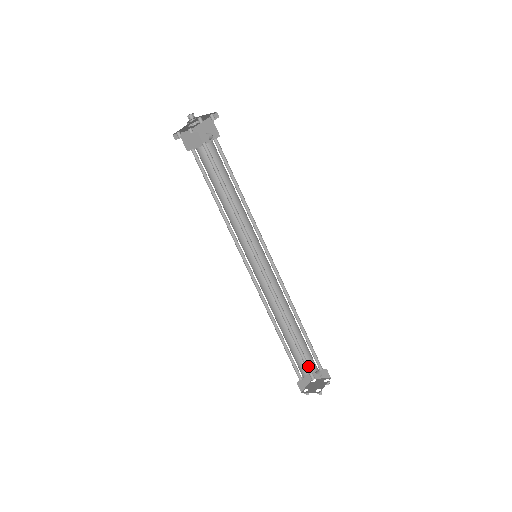
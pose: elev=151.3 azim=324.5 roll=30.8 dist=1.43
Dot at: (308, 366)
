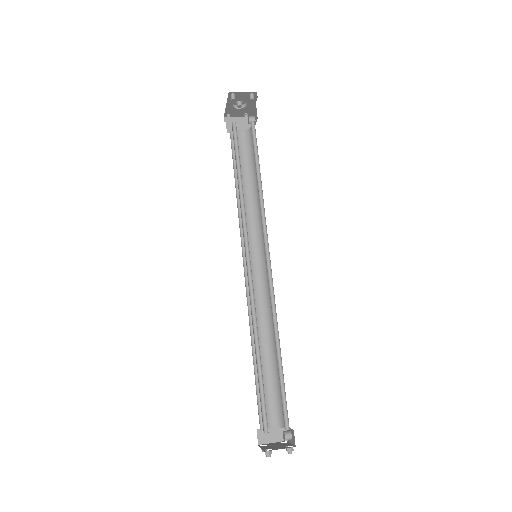
Dot at: occluded
